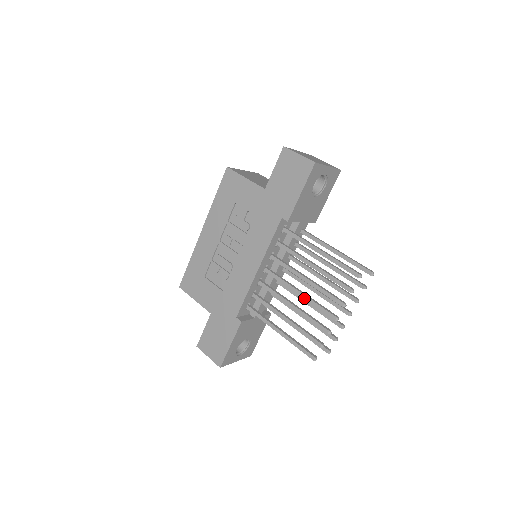
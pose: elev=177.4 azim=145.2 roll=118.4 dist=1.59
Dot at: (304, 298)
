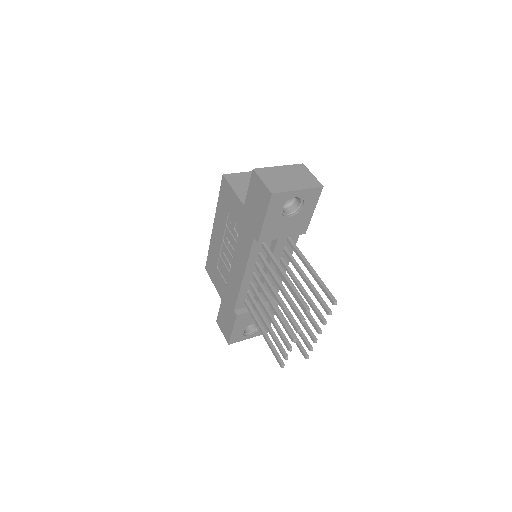
Dot at: (275, 312)
